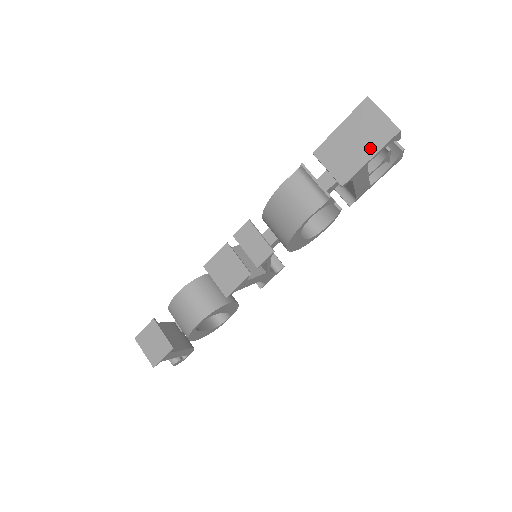
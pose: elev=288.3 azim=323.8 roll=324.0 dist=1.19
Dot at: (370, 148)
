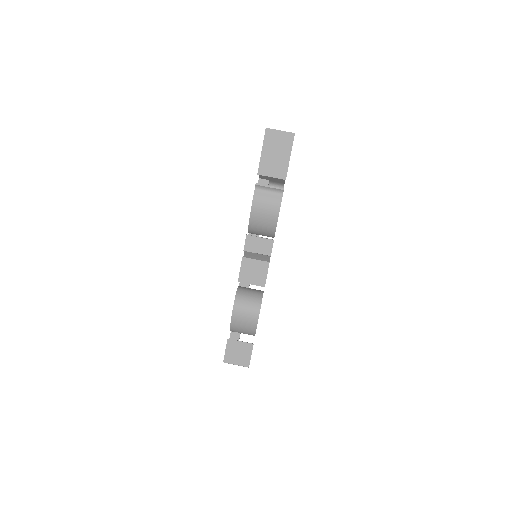
Dot at: (286, 152)
